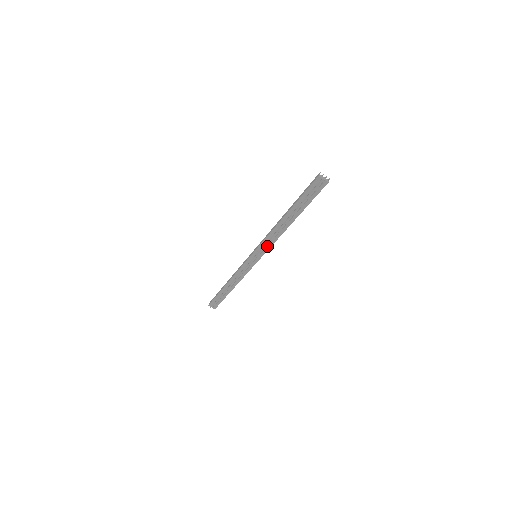
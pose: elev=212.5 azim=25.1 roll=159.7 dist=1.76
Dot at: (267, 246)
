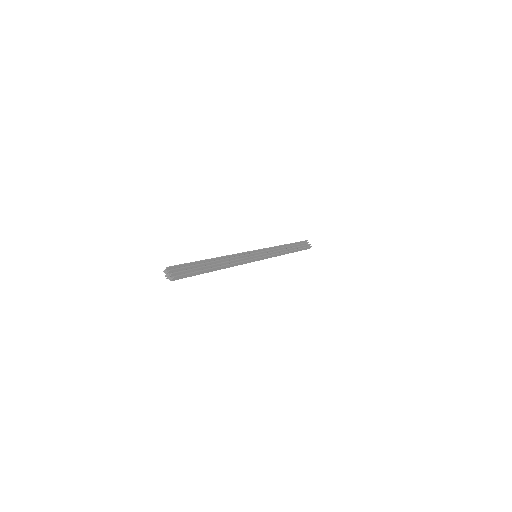
Dot at: occluded
